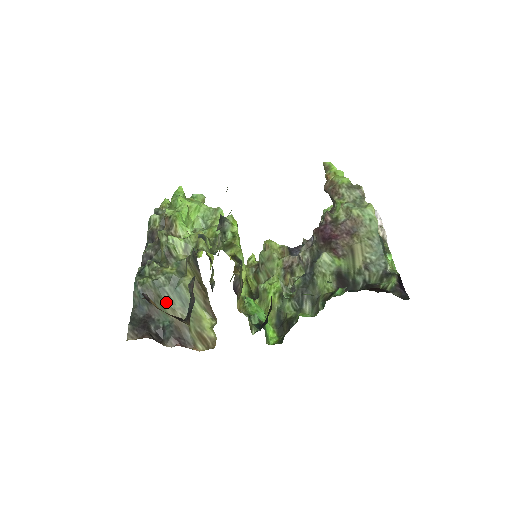
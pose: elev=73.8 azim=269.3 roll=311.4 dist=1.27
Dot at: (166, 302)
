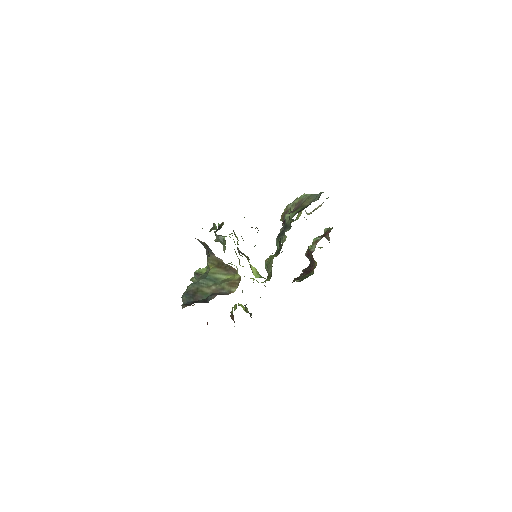
Dot at: (203, 288)
